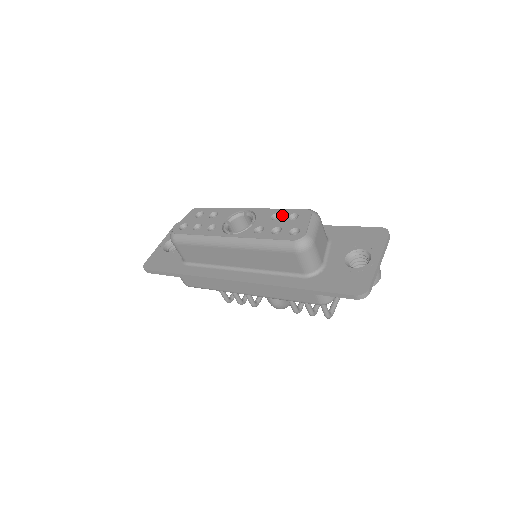
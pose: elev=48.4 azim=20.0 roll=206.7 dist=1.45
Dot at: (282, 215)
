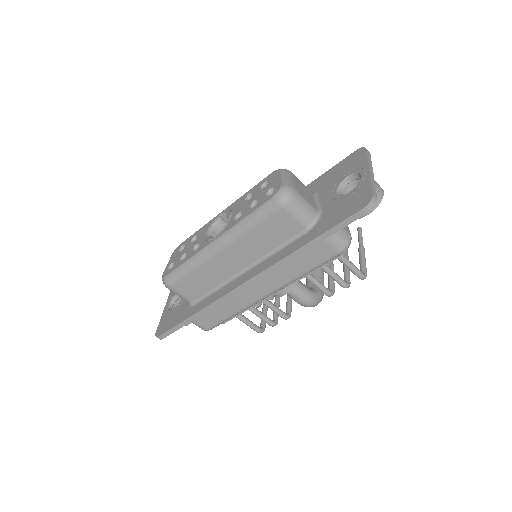
Dot at: (254, 191)
